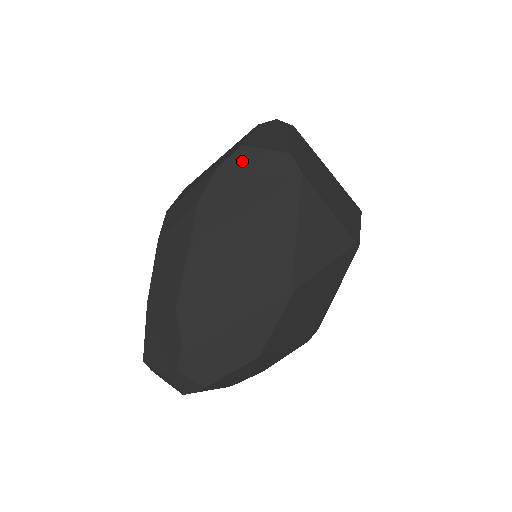
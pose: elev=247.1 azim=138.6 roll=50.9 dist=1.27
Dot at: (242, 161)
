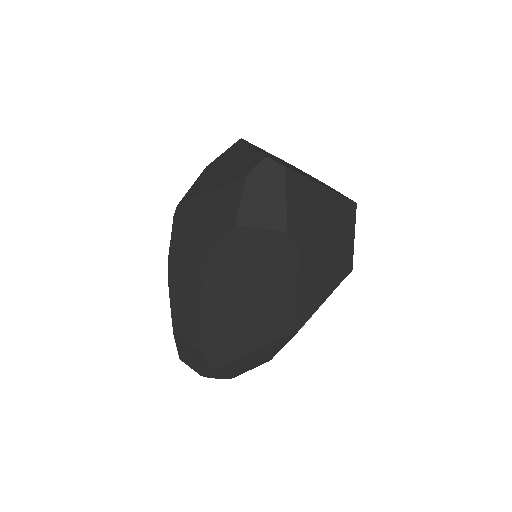
Dot at: (238, 241)
